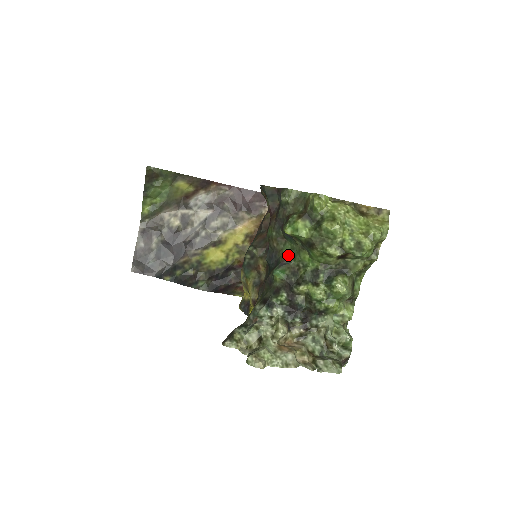
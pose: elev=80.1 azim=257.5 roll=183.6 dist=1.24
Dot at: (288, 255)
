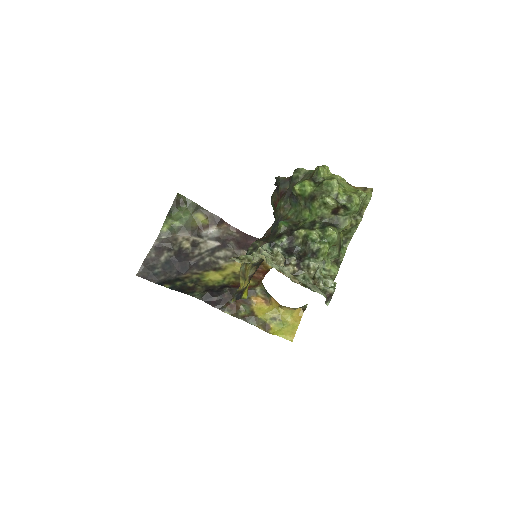
Dot at: (292, 216)
